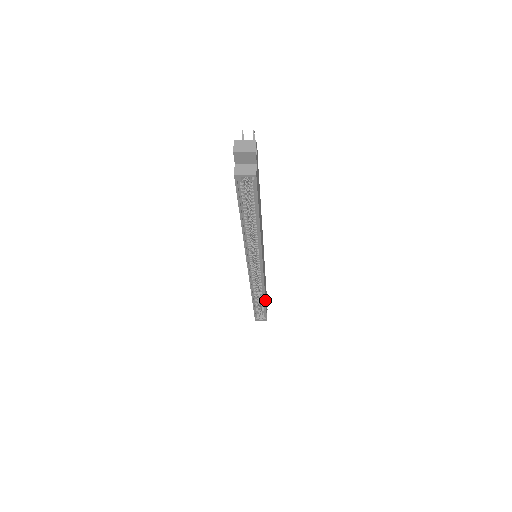
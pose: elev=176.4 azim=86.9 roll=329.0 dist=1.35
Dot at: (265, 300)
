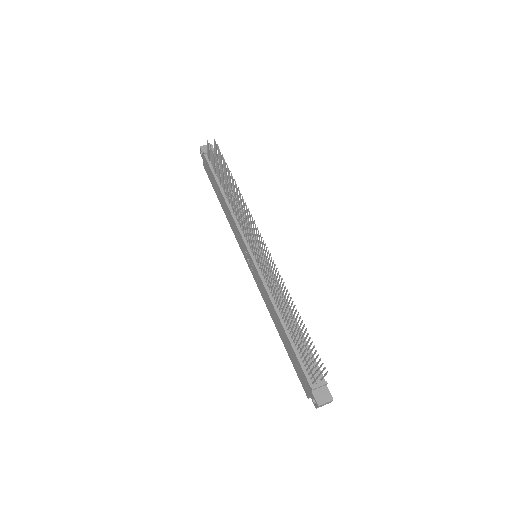
Dot at: occluded
